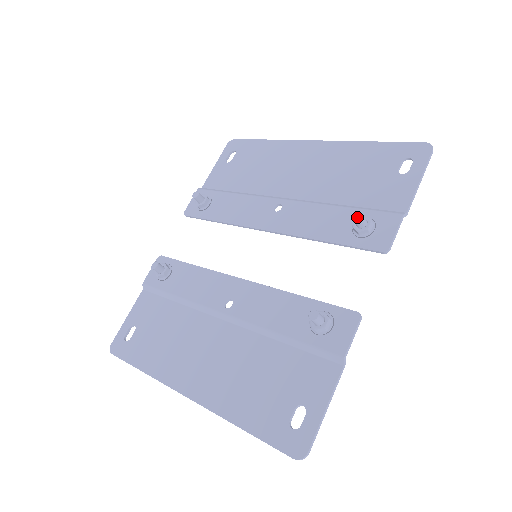
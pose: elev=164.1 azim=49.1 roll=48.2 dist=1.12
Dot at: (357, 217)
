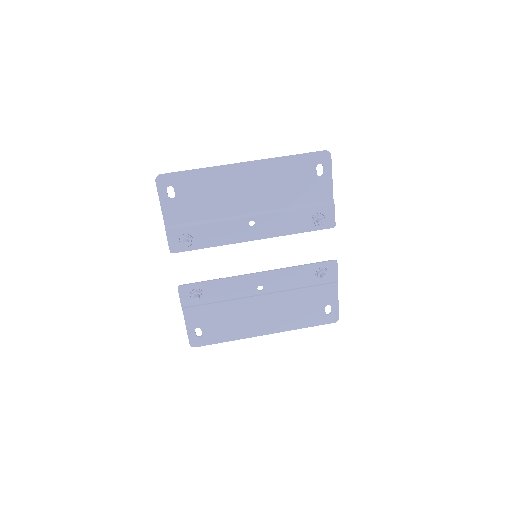
Dot at: (321, 223)
